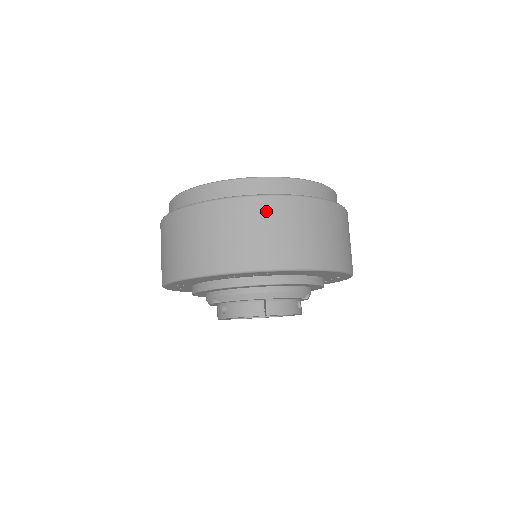
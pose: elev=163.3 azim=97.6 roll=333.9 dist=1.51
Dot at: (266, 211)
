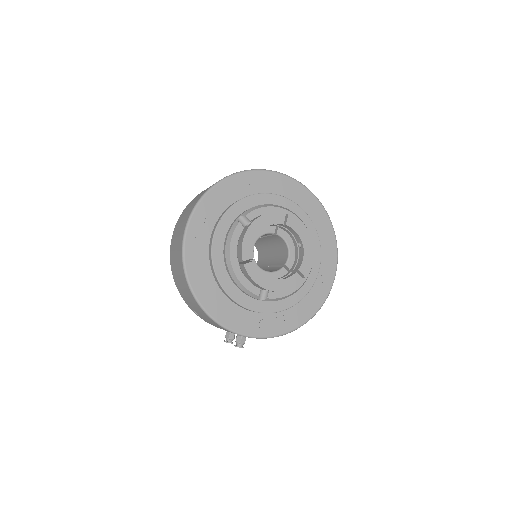
Dot at: occluded
